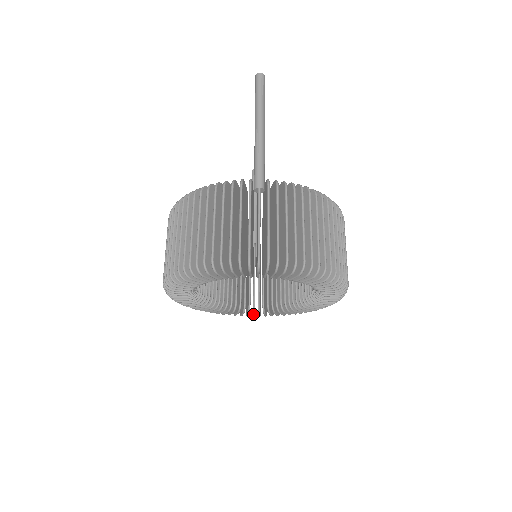
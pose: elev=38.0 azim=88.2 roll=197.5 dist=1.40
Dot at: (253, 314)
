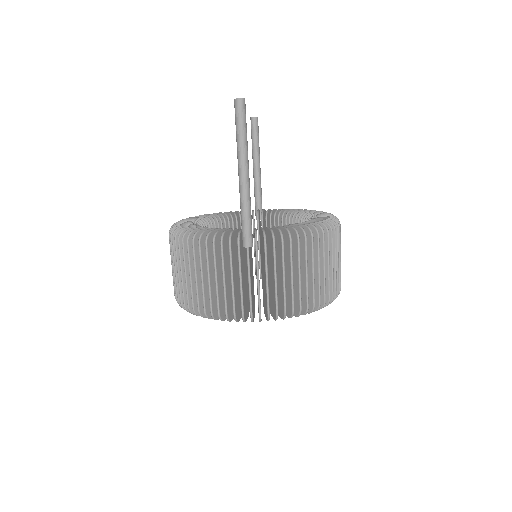
Dot at: occluded
